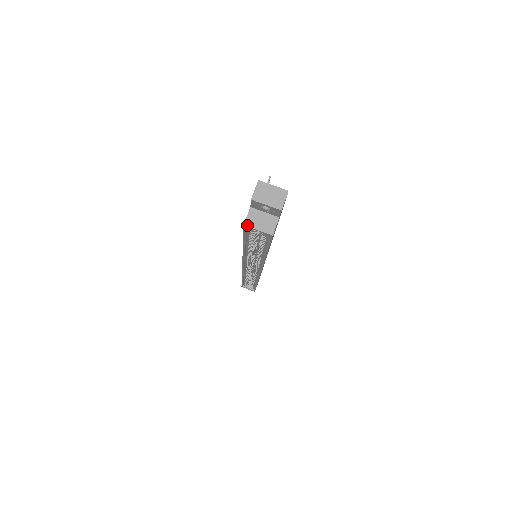
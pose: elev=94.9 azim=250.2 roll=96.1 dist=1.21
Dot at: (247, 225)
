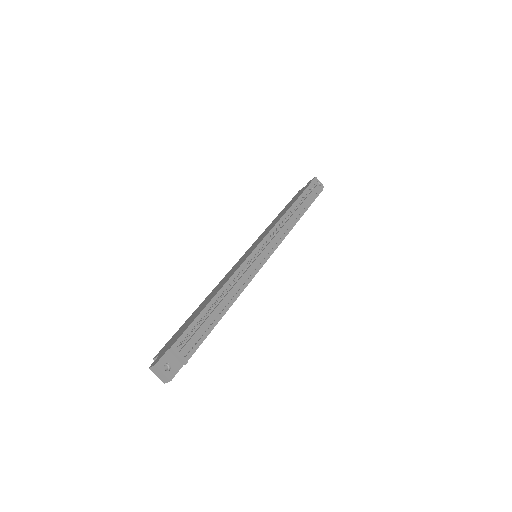
Dot at: occluded
